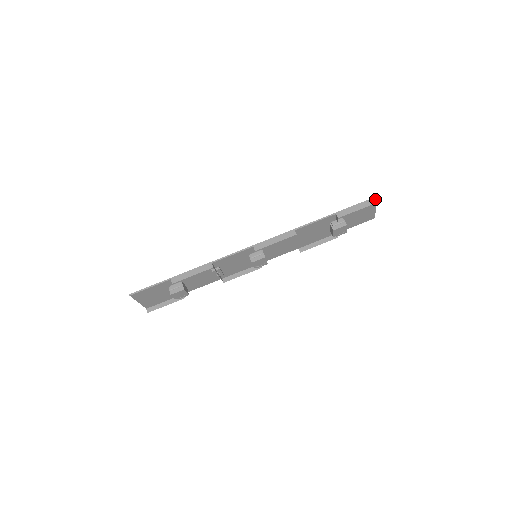
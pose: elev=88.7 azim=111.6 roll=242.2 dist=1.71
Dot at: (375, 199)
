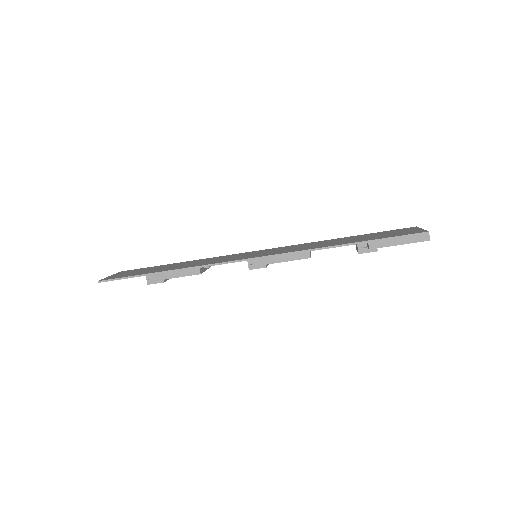
Dot at: (425, 235)
